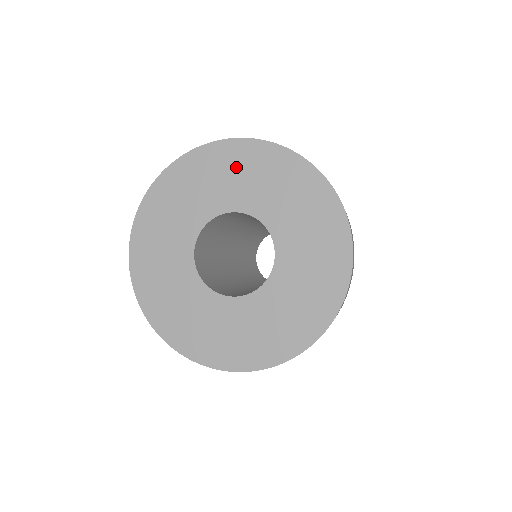
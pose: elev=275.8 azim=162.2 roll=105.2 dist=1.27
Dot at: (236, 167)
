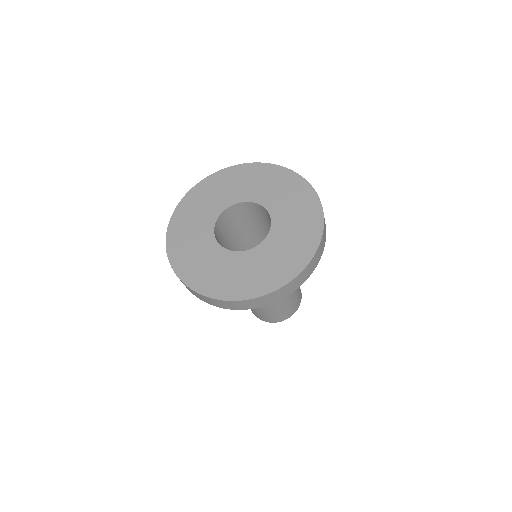
Dot at: (255, 177)
